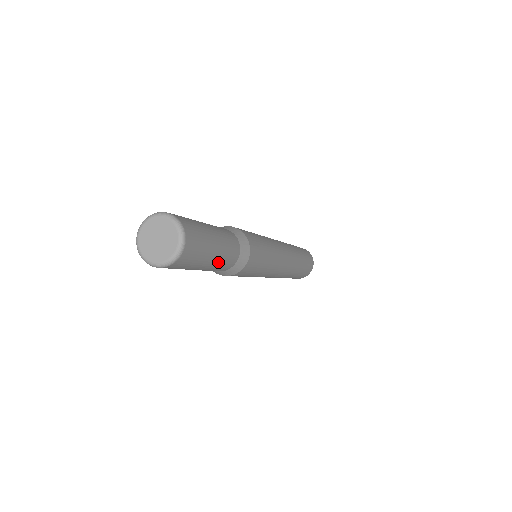
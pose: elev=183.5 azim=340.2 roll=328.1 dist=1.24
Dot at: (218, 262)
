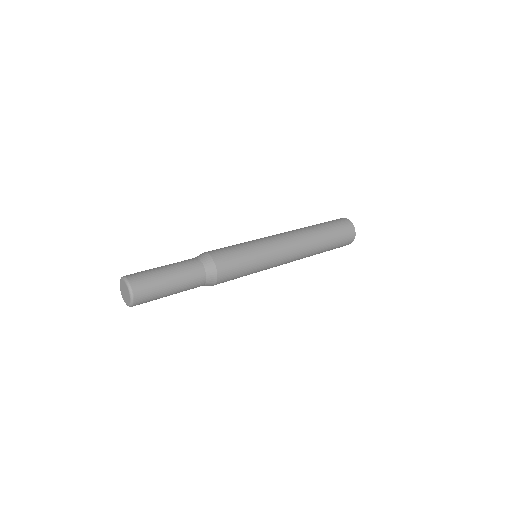
Dot at: (182, 289)
